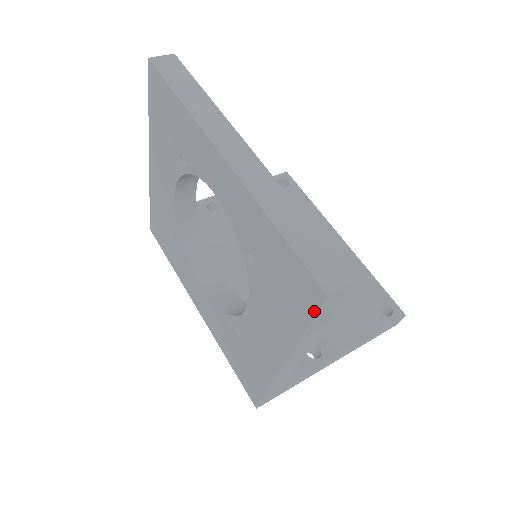
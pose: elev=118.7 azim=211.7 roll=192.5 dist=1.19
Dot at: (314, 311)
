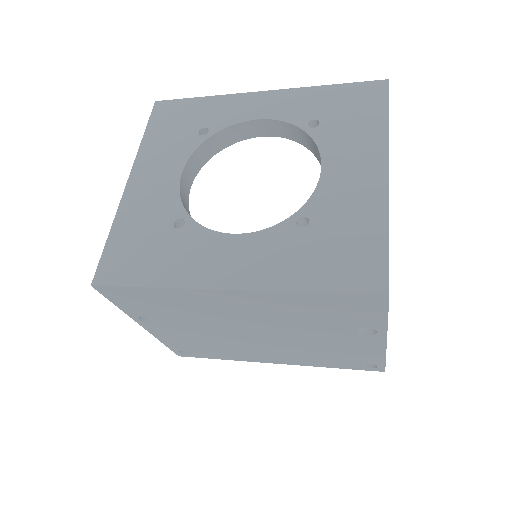
Dot at: (386, 96)
